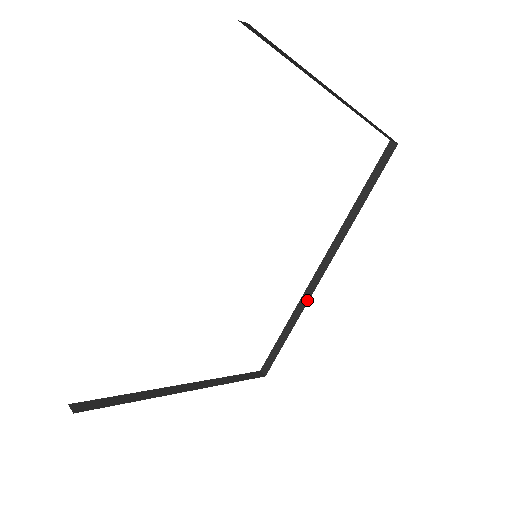
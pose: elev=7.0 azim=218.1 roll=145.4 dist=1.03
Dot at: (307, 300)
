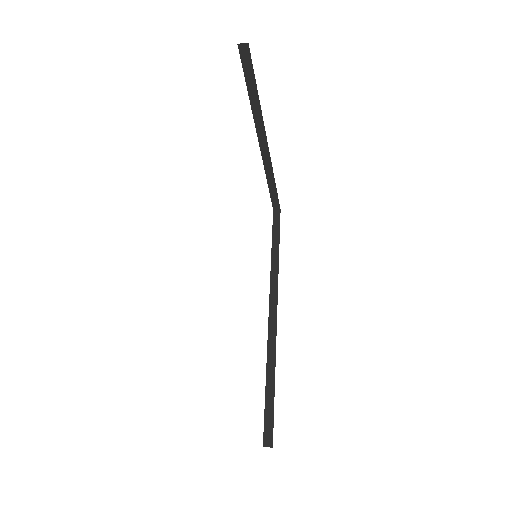
Dot at: (274, 345)
